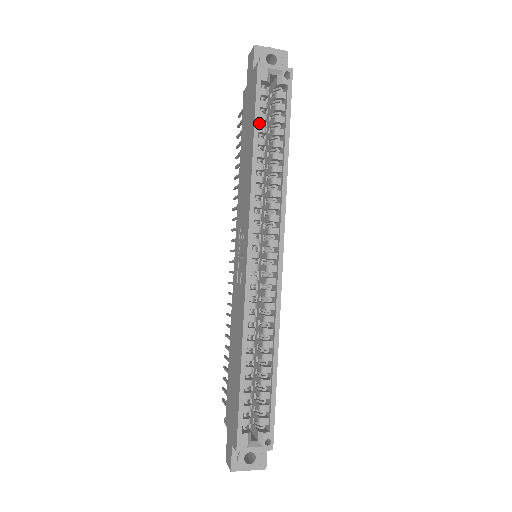
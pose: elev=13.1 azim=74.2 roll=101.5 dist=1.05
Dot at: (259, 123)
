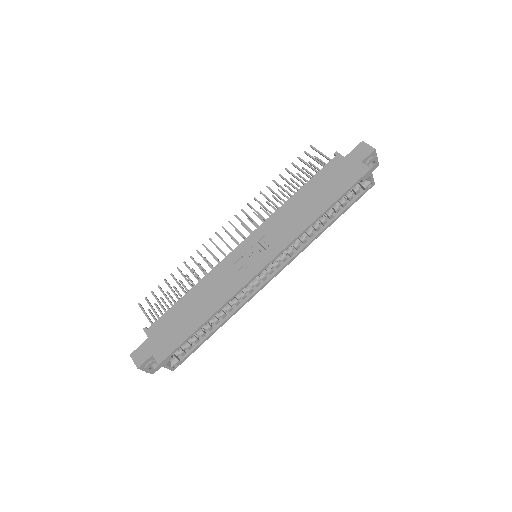
Dot at: (337, 197)
